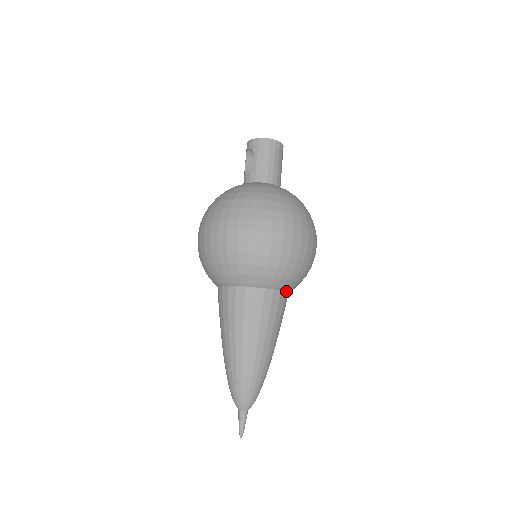
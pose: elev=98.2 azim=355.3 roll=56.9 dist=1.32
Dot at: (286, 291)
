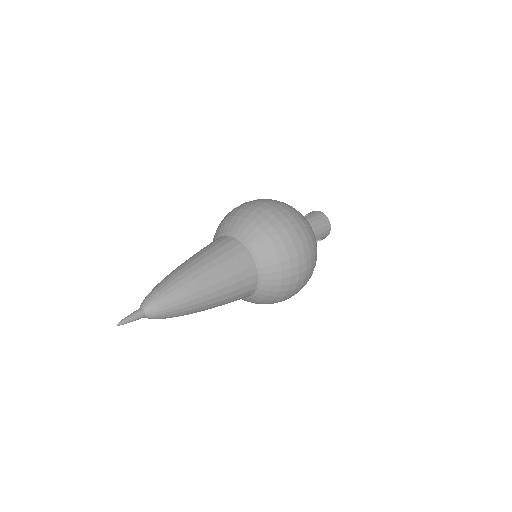
Dot at: (258, 275)
